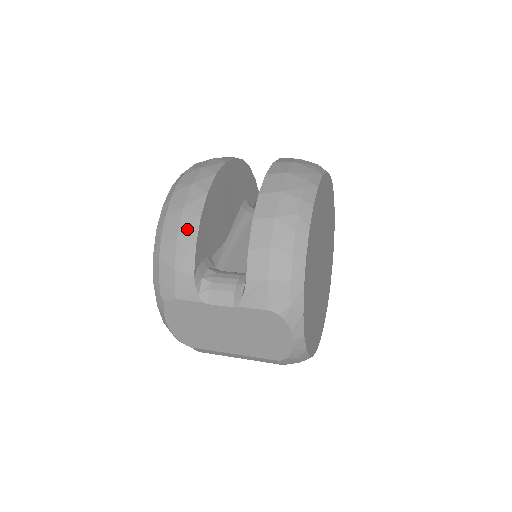
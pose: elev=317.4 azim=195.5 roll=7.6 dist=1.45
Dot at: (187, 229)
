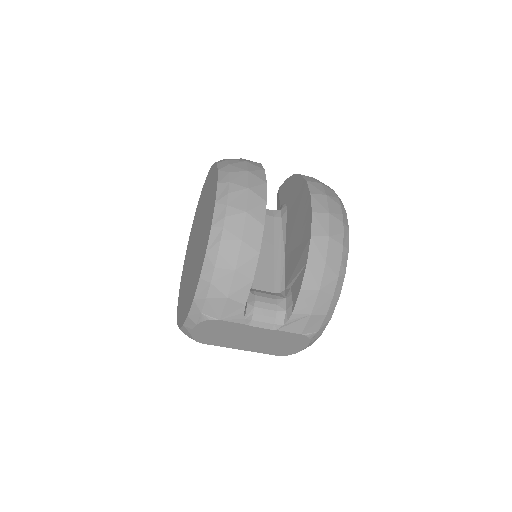
Dot at: (246, 263)
